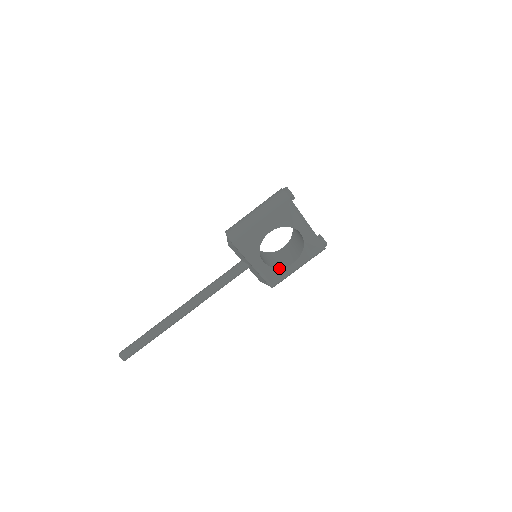
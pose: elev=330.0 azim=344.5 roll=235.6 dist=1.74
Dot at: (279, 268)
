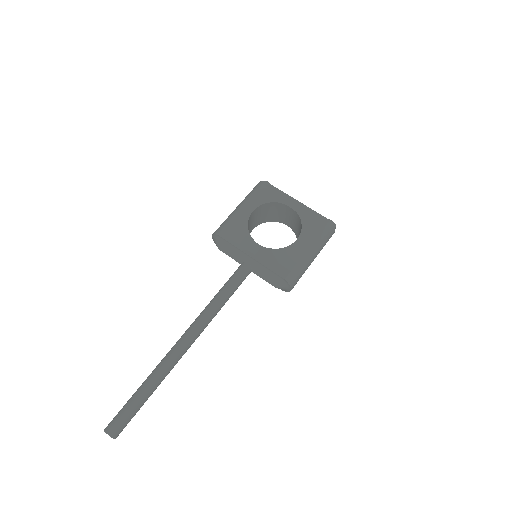
Dot at: (282, 249)
